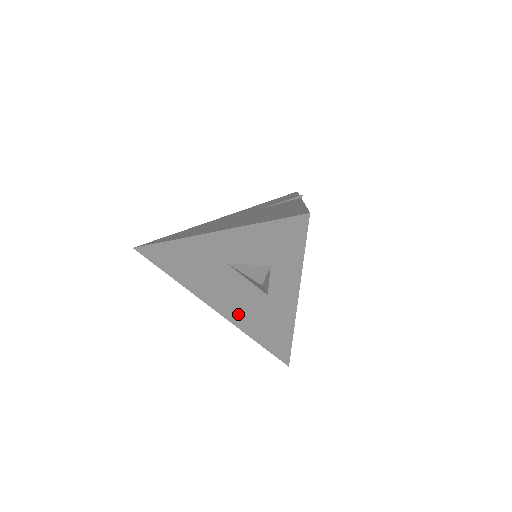
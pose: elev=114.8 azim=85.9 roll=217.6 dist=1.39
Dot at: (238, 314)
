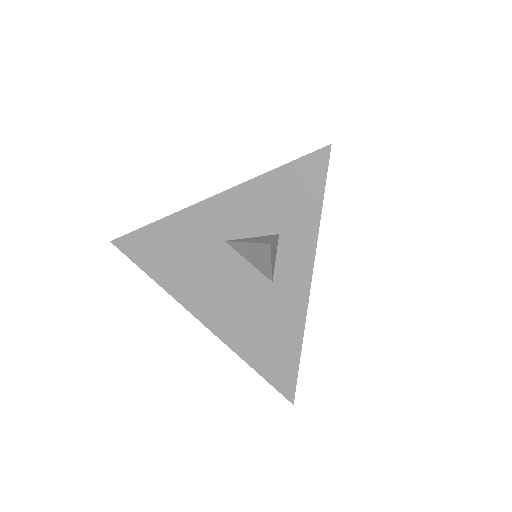
Dot at: (231, 323)
